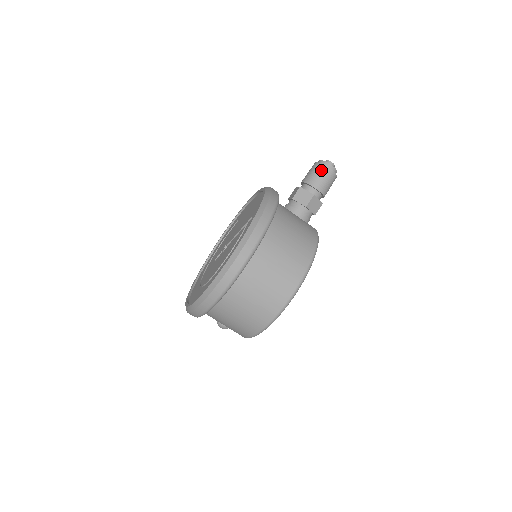
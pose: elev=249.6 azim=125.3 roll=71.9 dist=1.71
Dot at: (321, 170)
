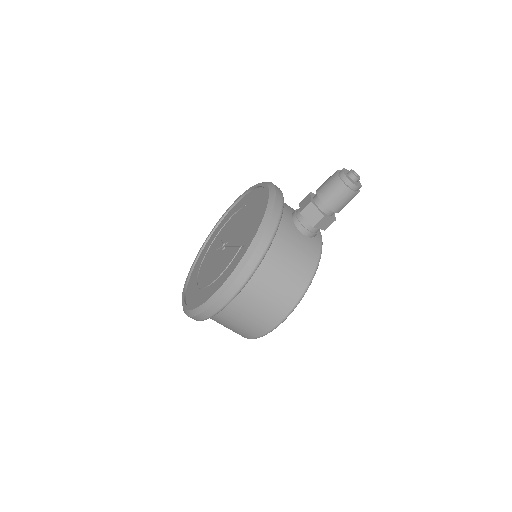
Dot at: (339, 189)
